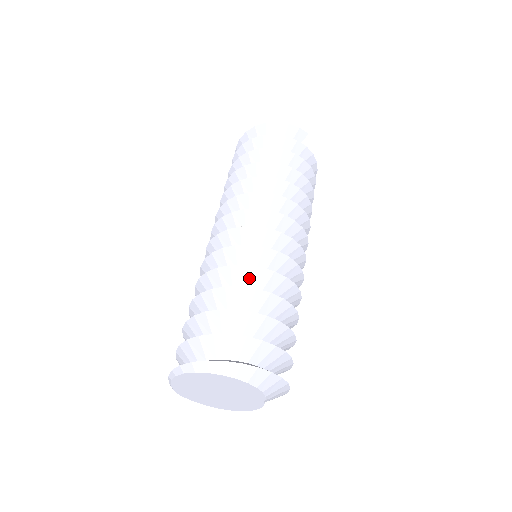
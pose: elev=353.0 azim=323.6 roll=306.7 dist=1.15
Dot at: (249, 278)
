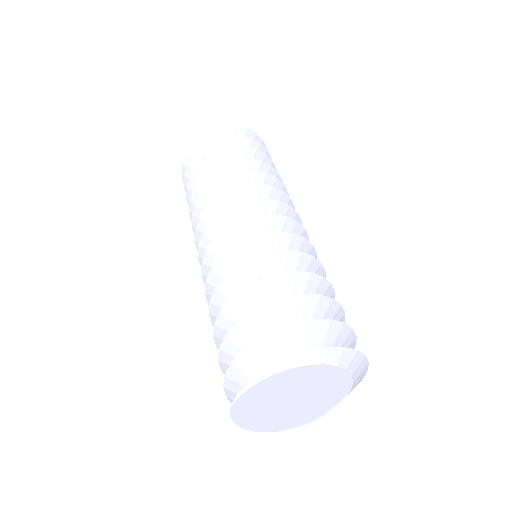
Dot at: (301, 268)
